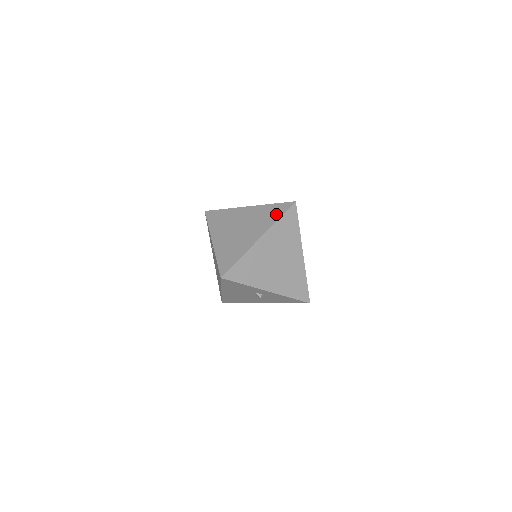
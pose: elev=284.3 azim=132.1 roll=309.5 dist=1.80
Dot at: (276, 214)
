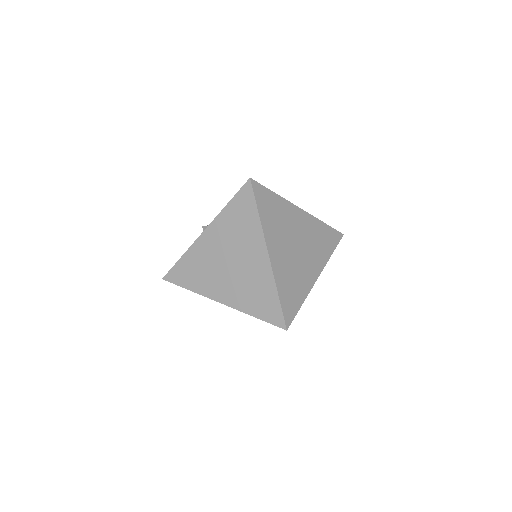
Dot at: (249, 212)
